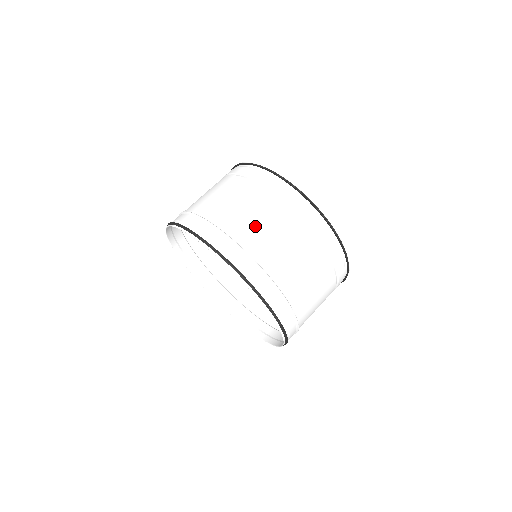
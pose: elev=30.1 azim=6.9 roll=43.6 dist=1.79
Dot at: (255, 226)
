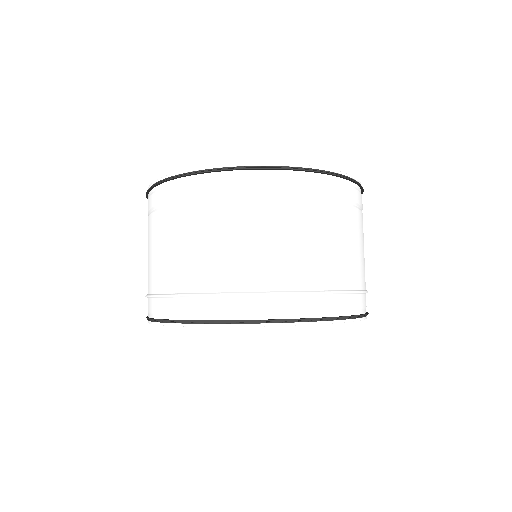
Dot at: (175, 259)
